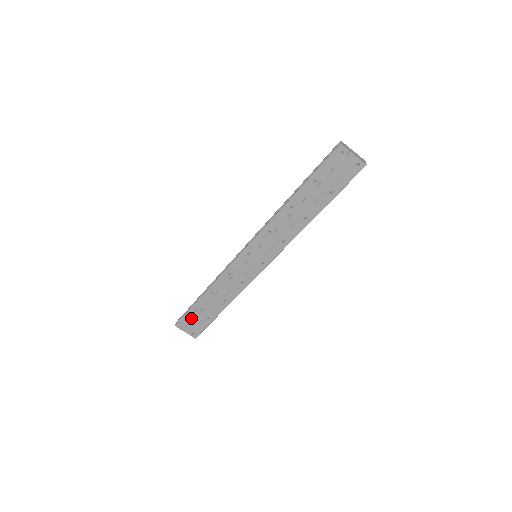
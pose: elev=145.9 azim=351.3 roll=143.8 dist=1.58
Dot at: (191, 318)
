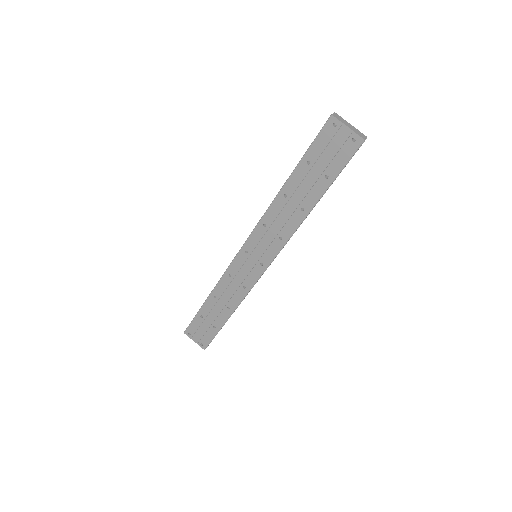
Dot at: (198, 325)
